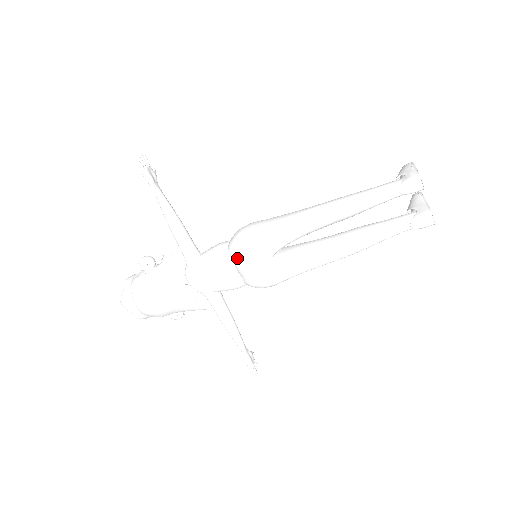
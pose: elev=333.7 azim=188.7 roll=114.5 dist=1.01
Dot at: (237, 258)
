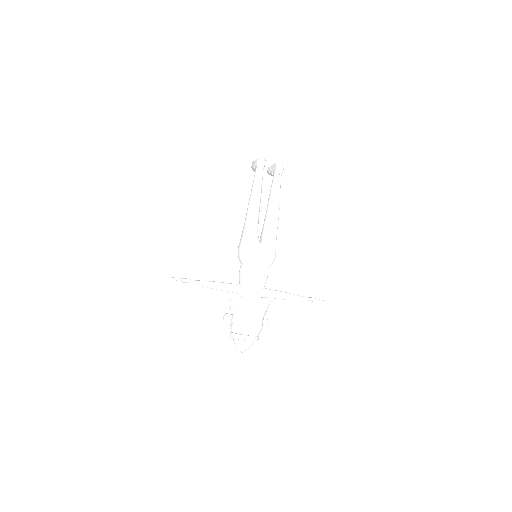
Dot at: (251, 261)
